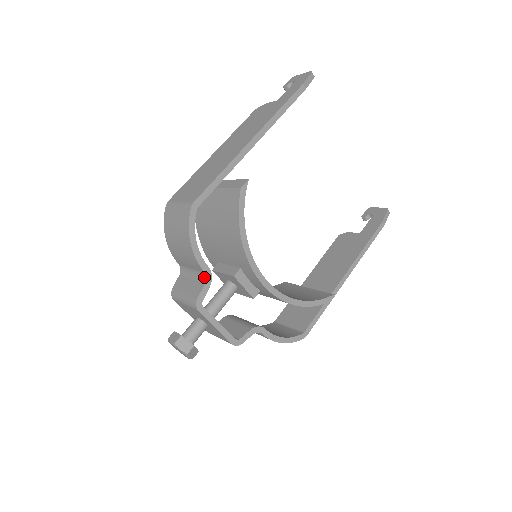
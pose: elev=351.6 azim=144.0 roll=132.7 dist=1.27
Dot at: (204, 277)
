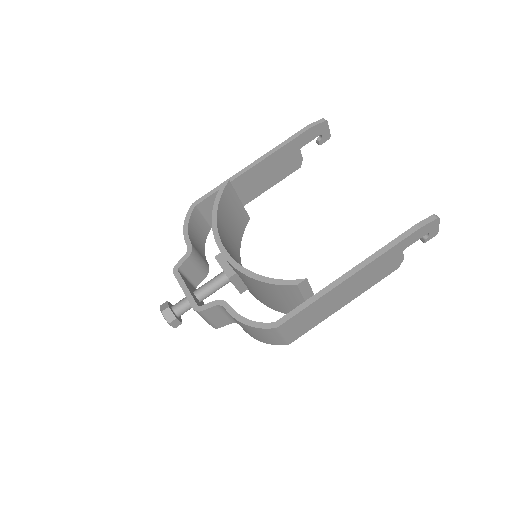
Dot at: (188, 252)
